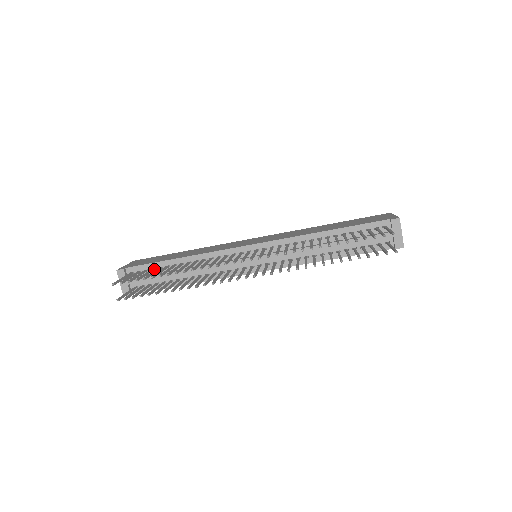
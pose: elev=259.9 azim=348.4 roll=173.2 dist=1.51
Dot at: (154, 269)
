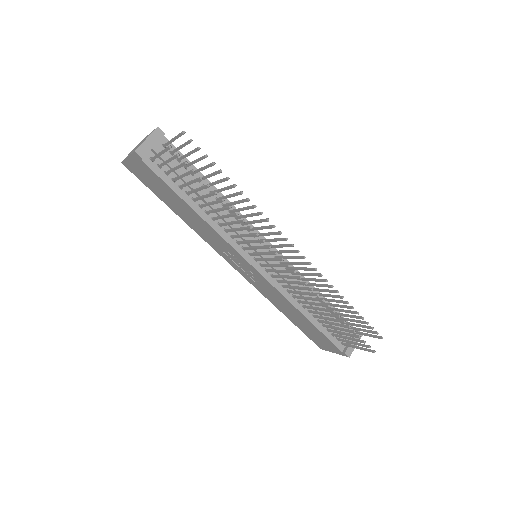
Dot at: (185, 168)
